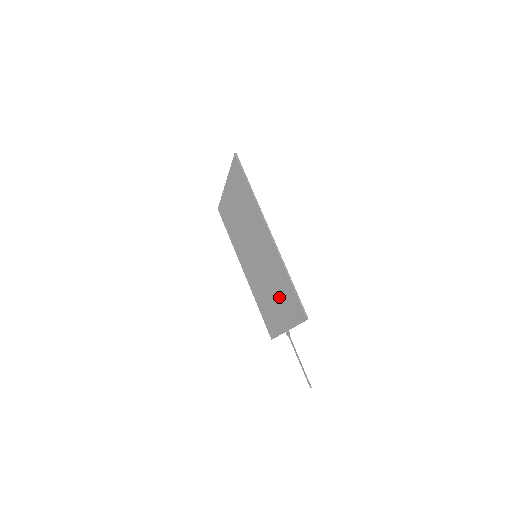
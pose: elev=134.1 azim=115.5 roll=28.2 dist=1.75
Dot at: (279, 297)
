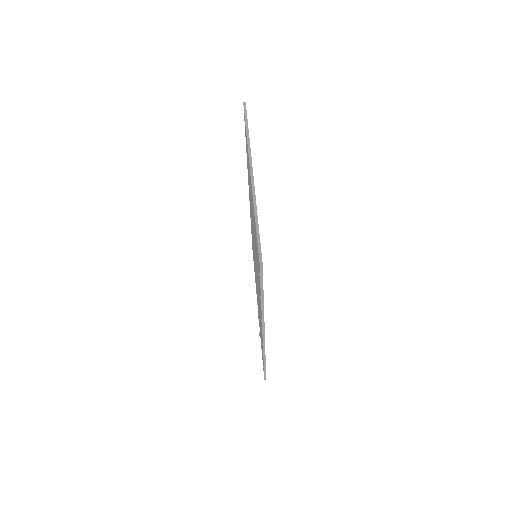
Dot at: occluded
